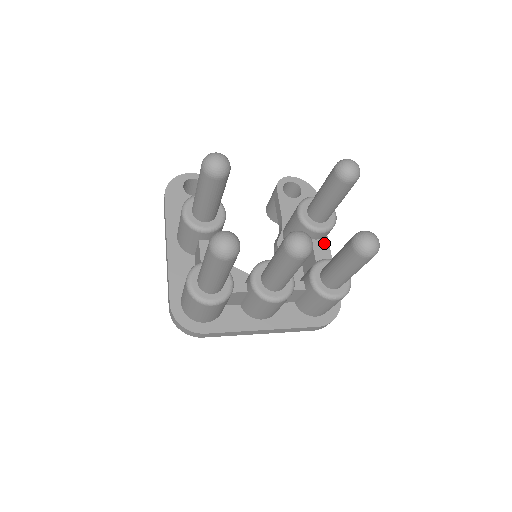
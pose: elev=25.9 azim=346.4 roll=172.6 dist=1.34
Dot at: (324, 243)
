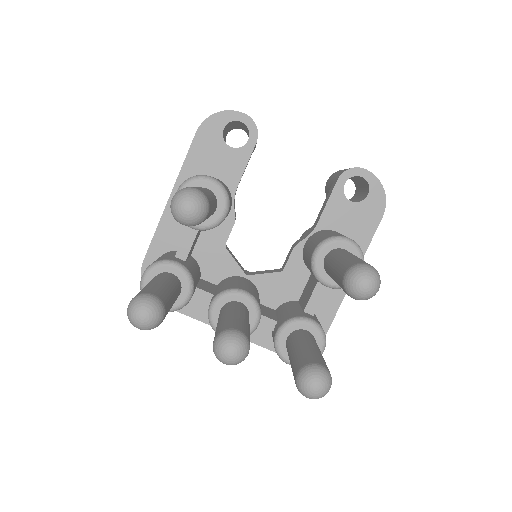
Dot at: occluded
